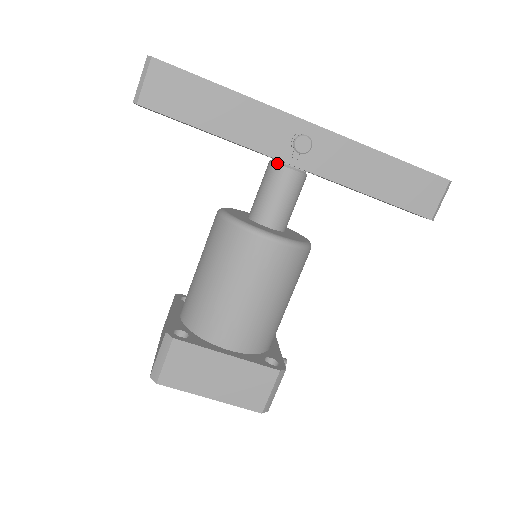
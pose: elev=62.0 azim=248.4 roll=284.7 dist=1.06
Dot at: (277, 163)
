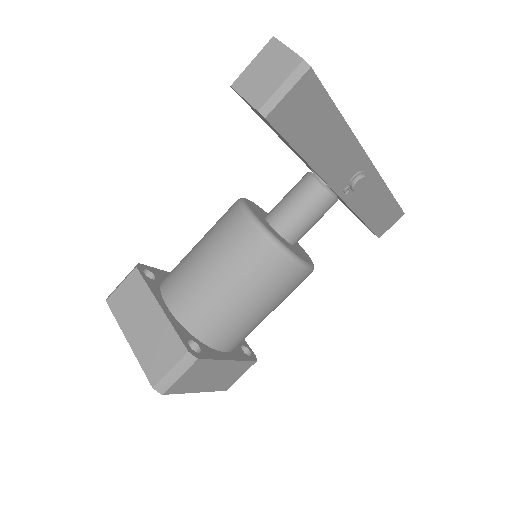
Dot at: (327, 190)
